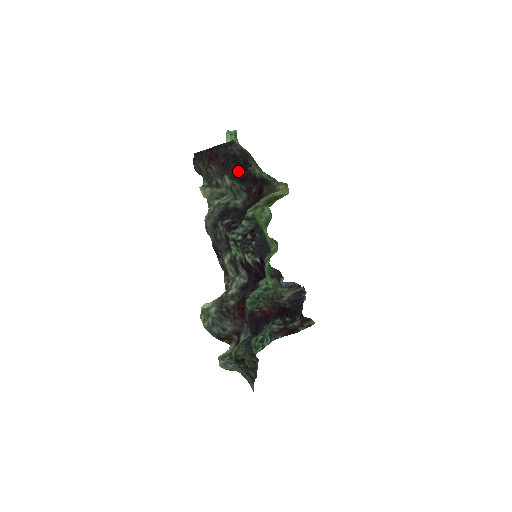
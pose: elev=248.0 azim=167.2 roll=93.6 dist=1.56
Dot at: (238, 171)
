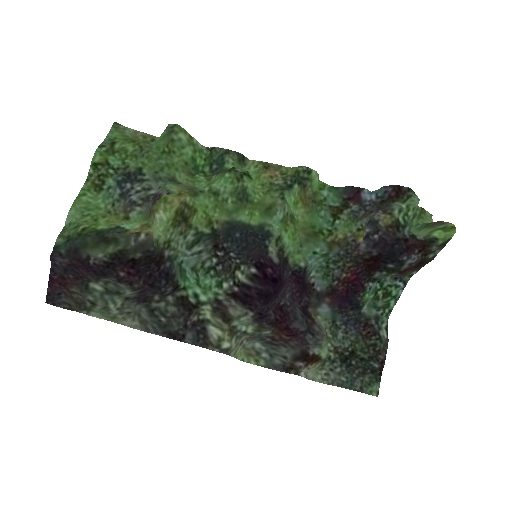
Dot at: (91, 271)
